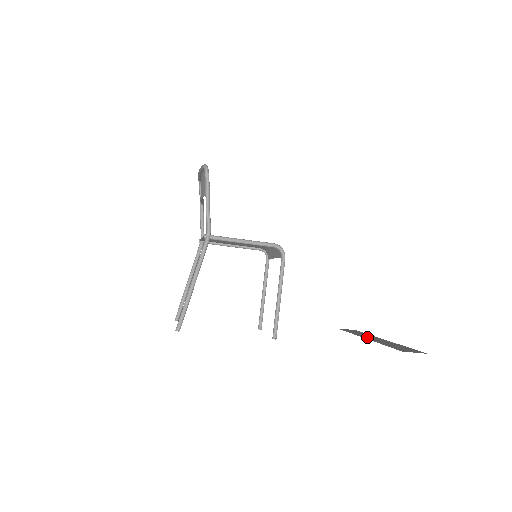
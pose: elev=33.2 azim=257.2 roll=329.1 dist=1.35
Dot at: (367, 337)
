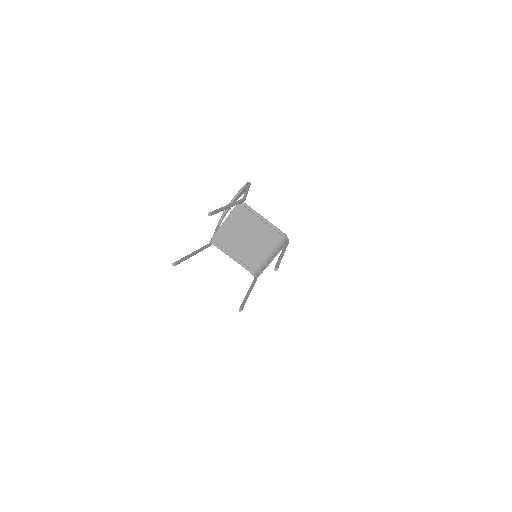
Dot at: occluded
